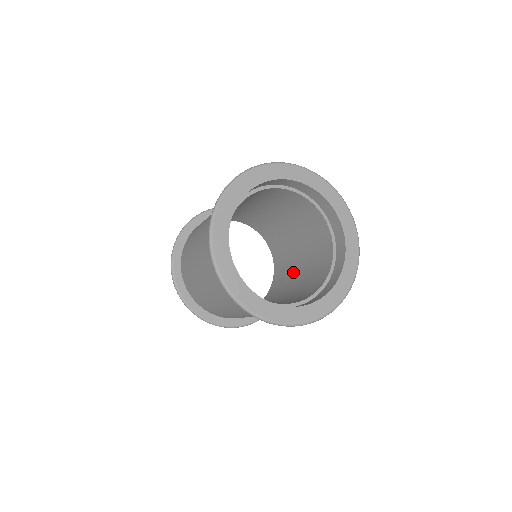
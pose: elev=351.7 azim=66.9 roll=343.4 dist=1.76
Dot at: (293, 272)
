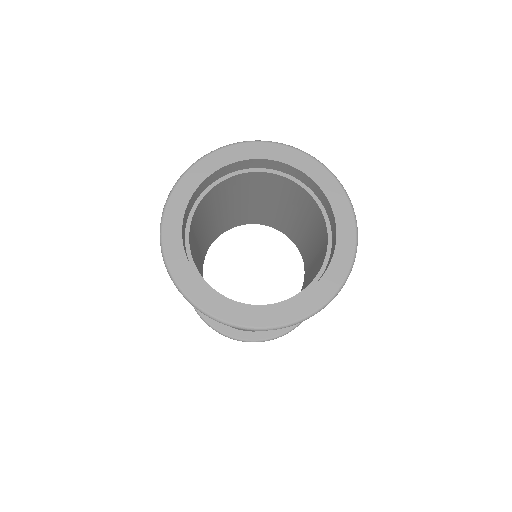
Dot at: (308, 279)
